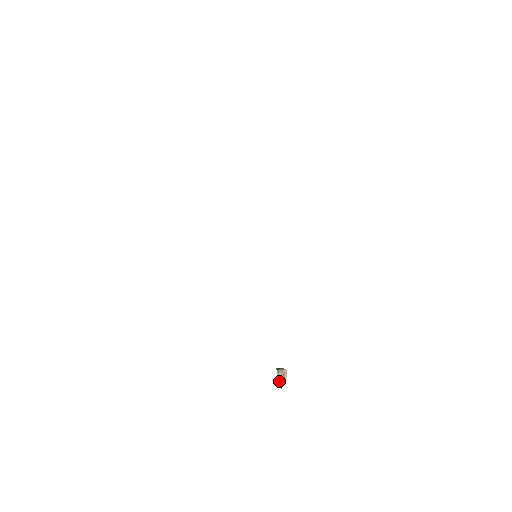
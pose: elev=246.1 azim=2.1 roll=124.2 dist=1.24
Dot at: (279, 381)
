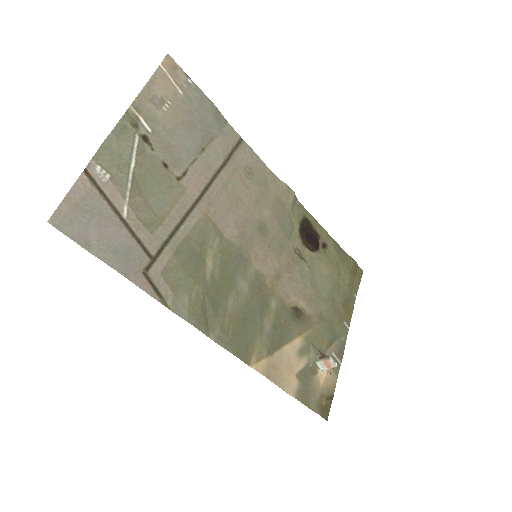
Dot at: (319, 369)
